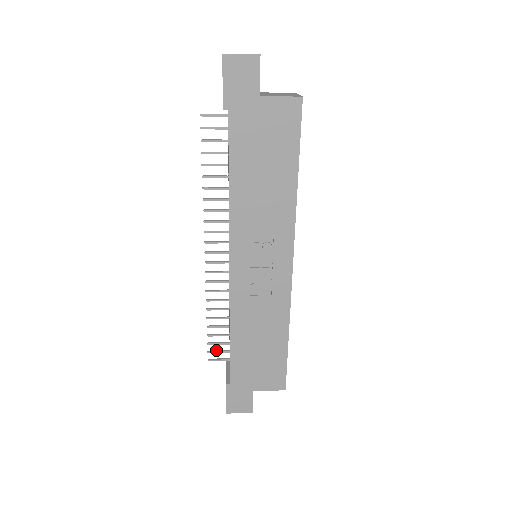
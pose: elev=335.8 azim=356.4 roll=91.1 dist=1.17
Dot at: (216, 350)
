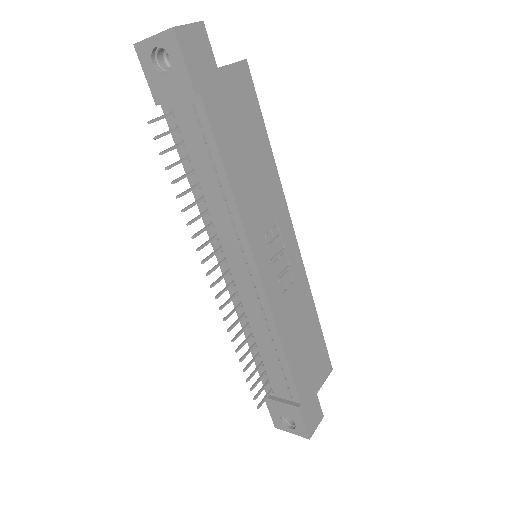
Dot at: (258, 391)
